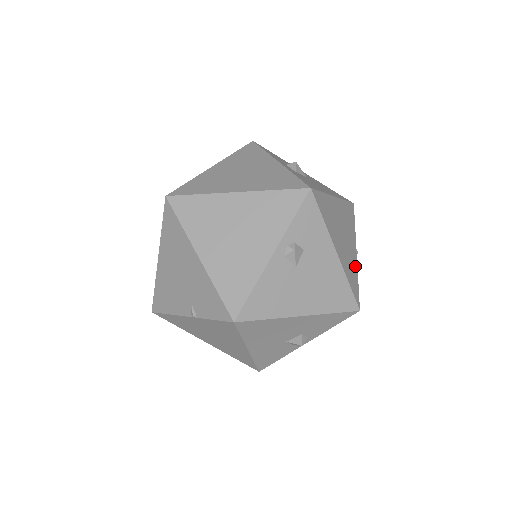
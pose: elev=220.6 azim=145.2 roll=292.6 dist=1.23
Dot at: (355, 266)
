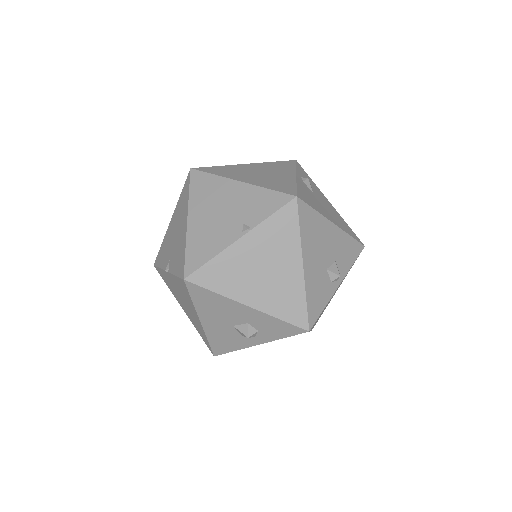
Dot at: occluded
